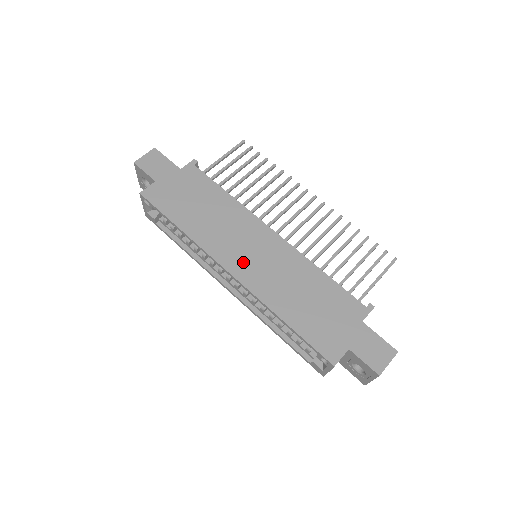
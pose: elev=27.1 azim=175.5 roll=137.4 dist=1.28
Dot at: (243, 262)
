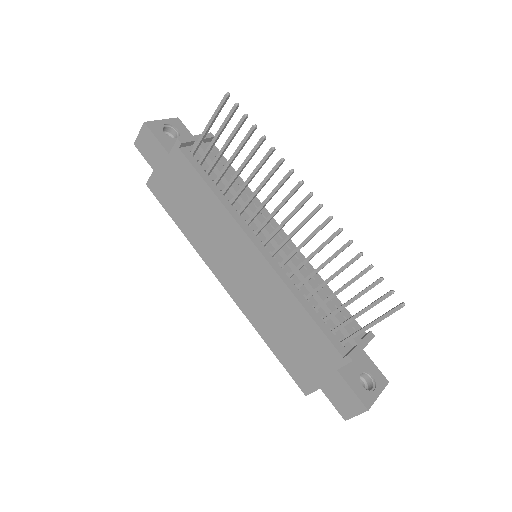
Dot at: (231, 277)
